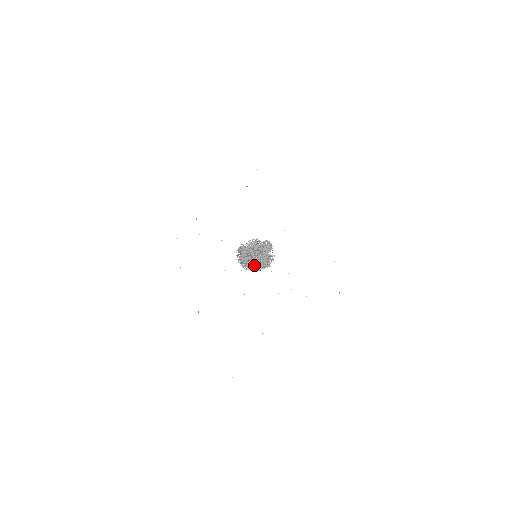
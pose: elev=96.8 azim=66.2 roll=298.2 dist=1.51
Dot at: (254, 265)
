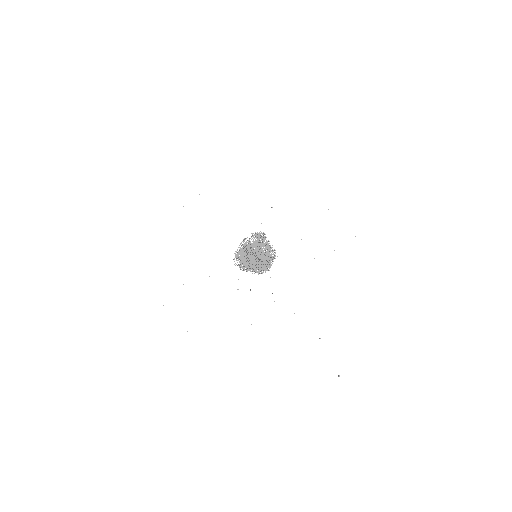
Dot at: (261, 264)
